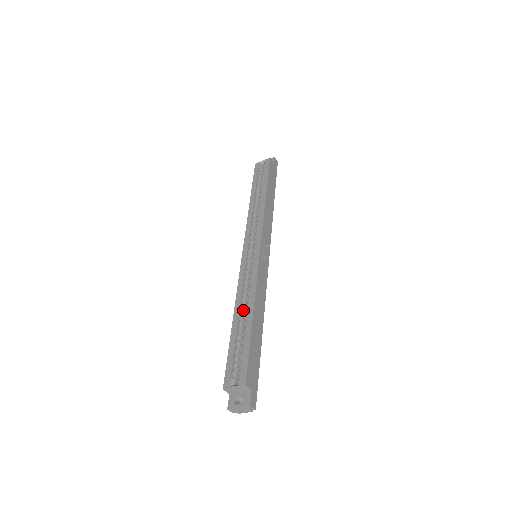
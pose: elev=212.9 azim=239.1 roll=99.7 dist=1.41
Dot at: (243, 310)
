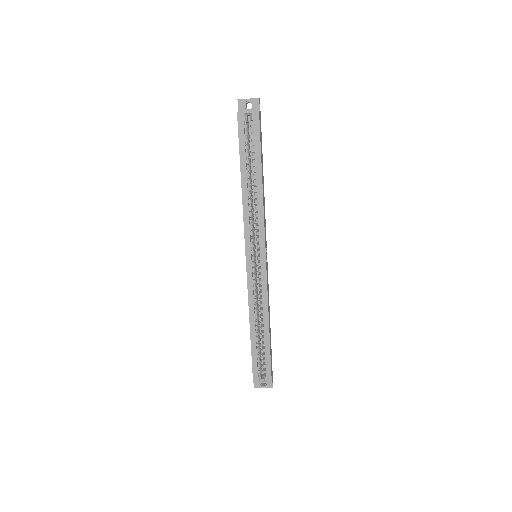
Dot at: (258, 321)
